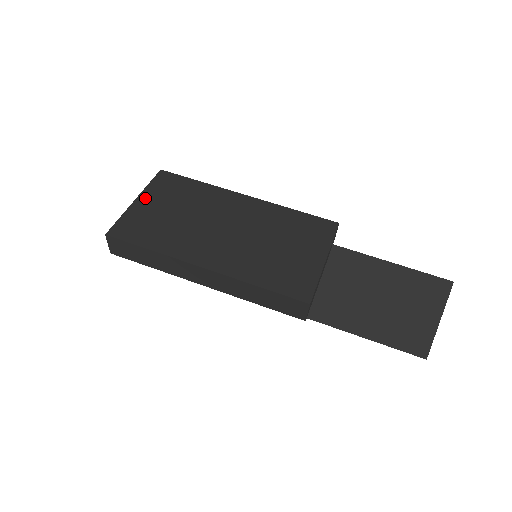
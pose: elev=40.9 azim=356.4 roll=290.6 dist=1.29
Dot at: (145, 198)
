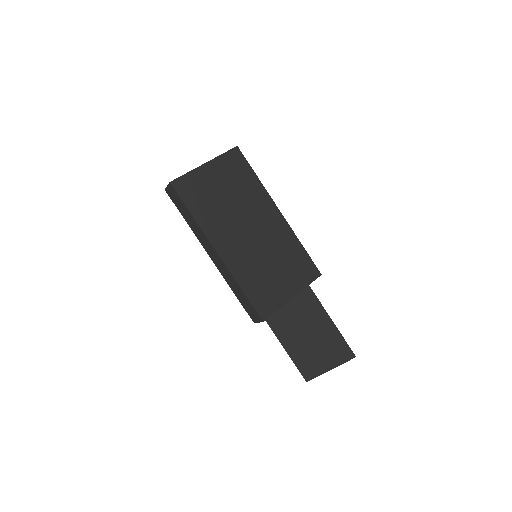
Dot at: (212, 166)
